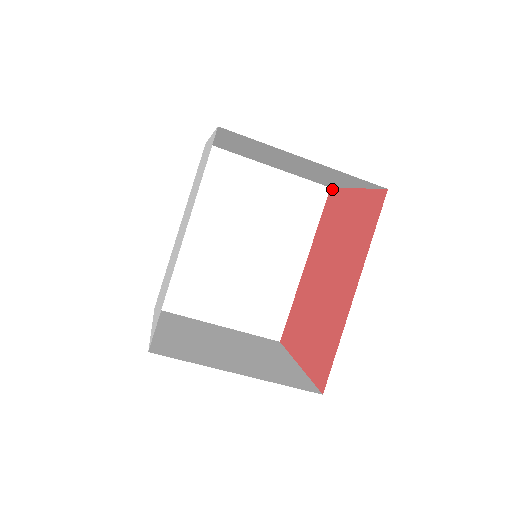
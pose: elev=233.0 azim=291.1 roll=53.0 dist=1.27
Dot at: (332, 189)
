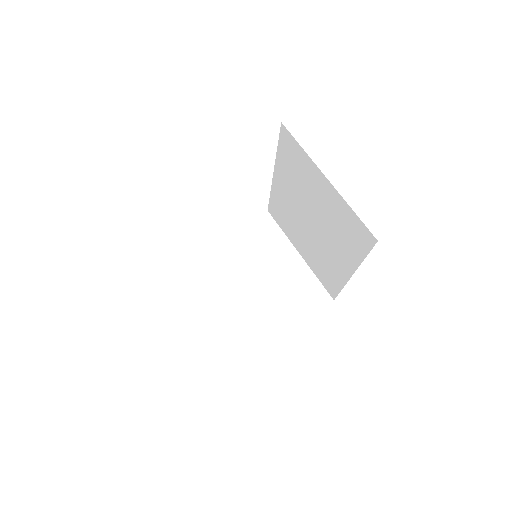
Dot at: occluded
